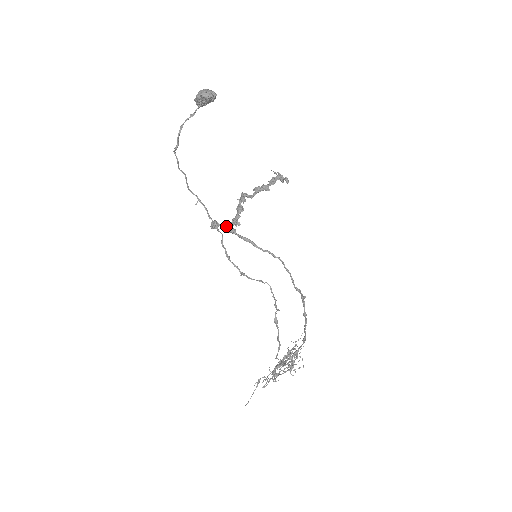
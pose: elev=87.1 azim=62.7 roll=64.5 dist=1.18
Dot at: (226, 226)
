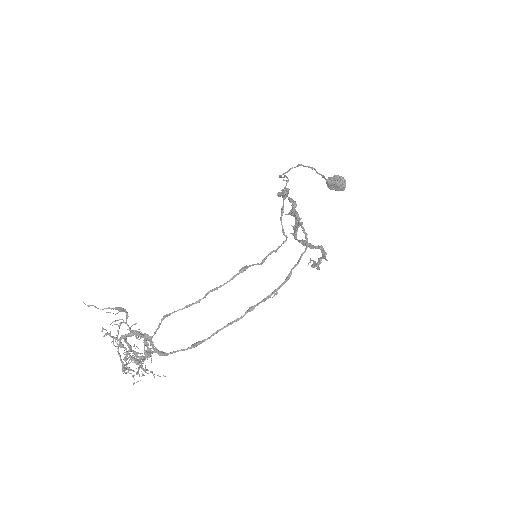
Dot at: occluded
